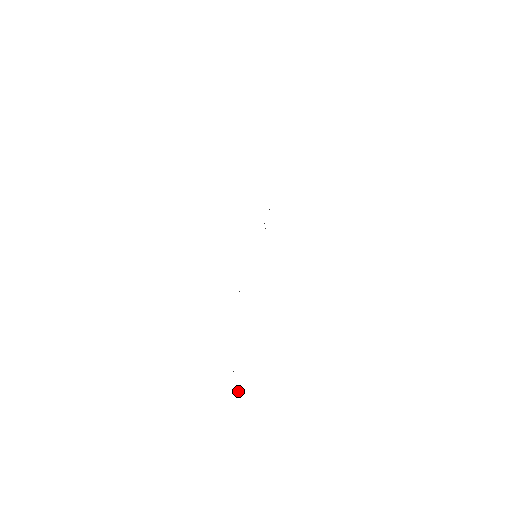
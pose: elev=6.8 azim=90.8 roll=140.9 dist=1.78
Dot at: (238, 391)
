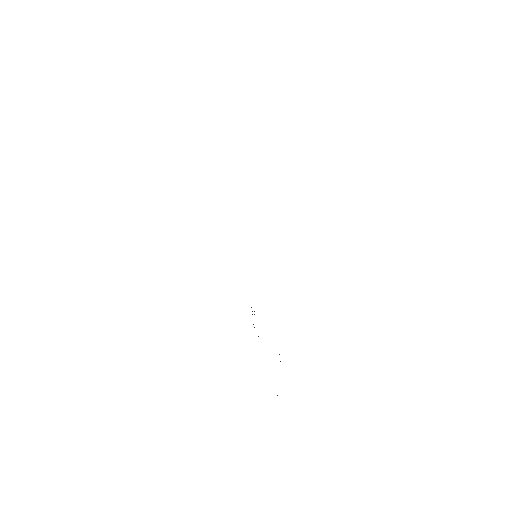
Dot at: occluded
